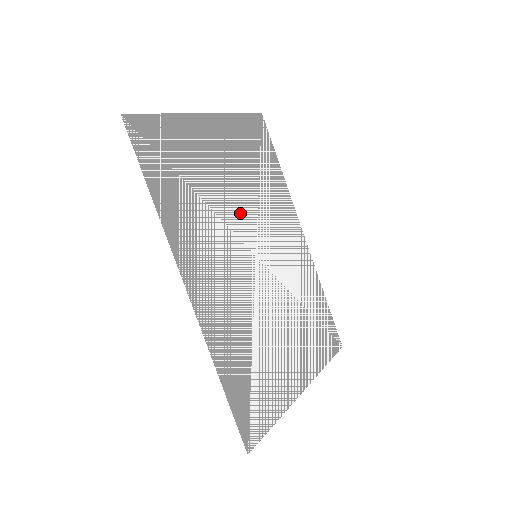
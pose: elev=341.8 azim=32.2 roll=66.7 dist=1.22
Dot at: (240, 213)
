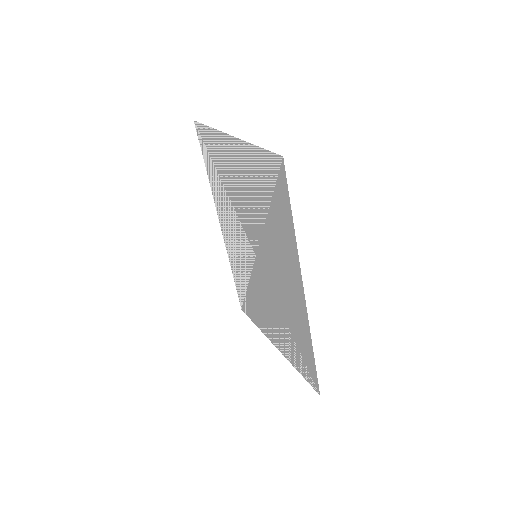
Dot at: (249, 223)
